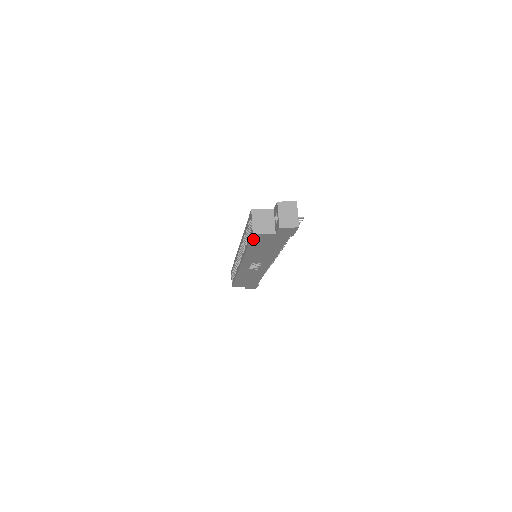
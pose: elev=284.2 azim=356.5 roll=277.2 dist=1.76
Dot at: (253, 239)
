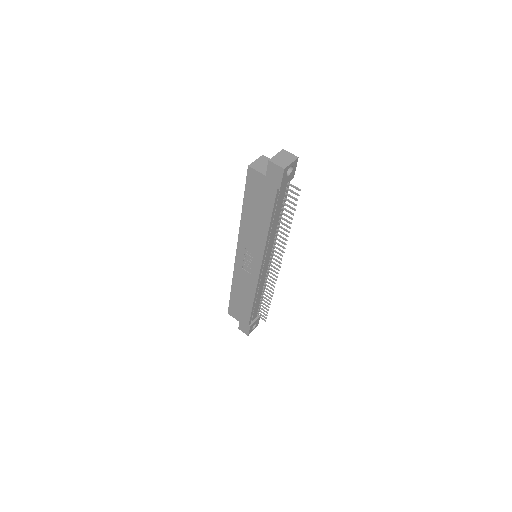
Dot at: (248, 179)
